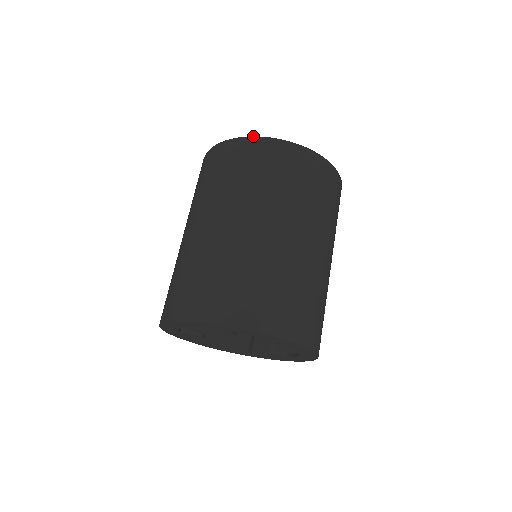
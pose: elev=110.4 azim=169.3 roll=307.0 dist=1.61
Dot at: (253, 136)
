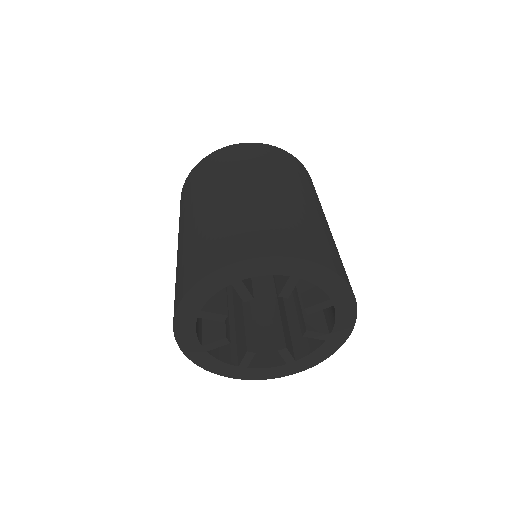
Dot at: (265, 144)
